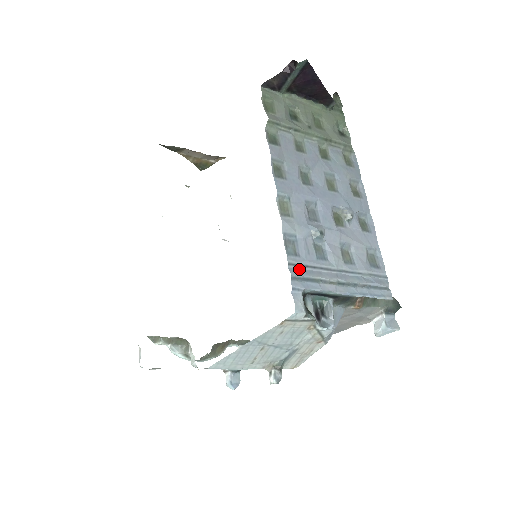
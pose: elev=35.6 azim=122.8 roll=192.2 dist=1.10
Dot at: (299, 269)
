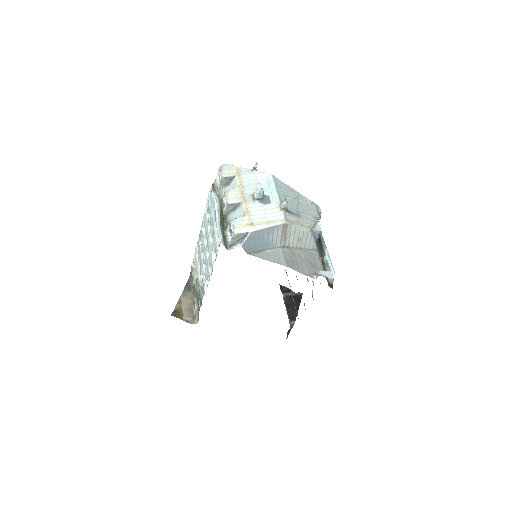
Dot at: occluded
